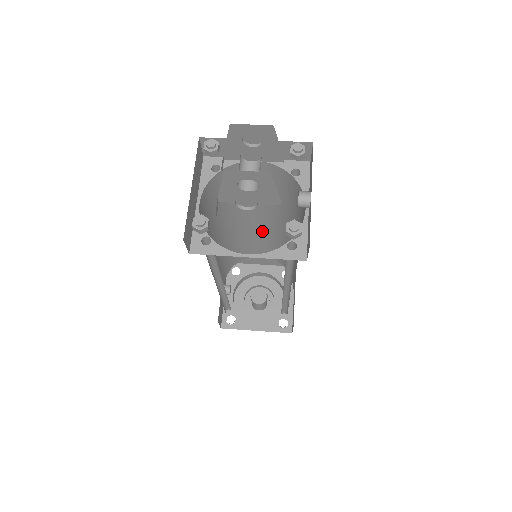
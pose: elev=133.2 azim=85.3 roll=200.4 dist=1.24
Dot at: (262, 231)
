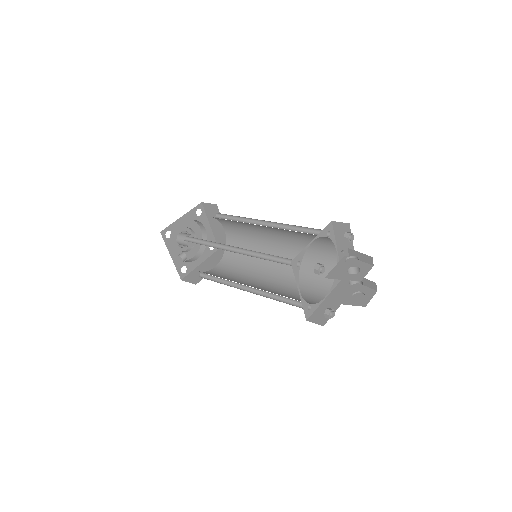
Dot at: occluded
